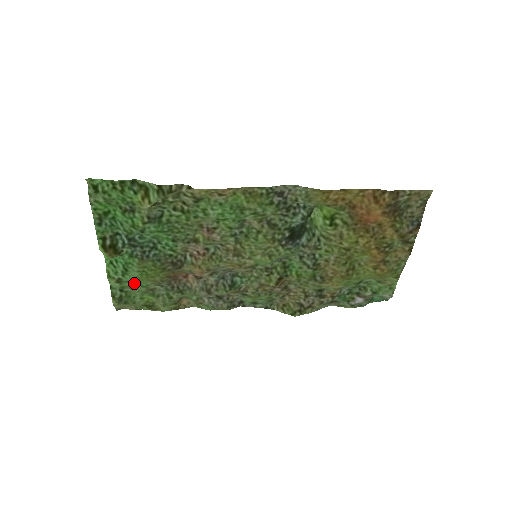
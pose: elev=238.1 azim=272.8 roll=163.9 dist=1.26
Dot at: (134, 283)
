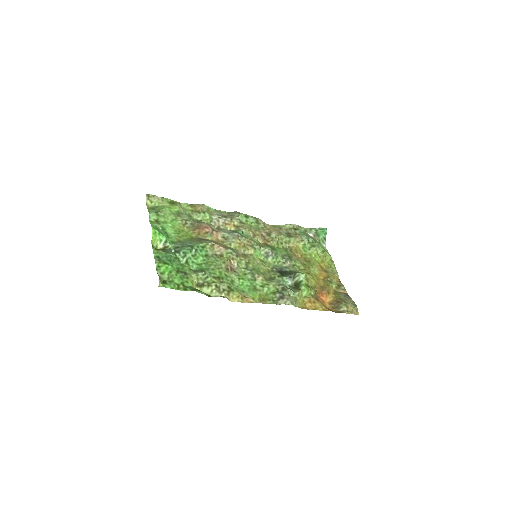
Dot at: (168, 221)
